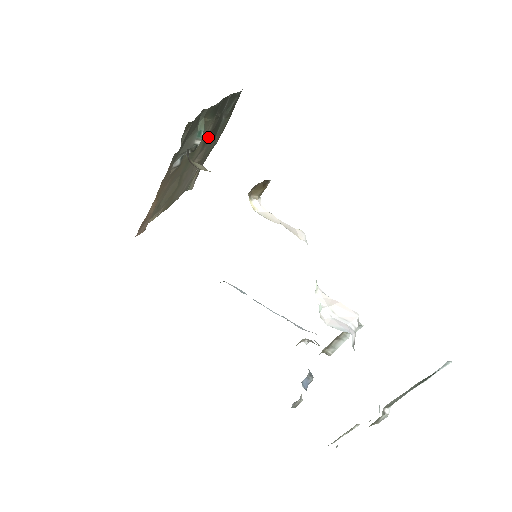
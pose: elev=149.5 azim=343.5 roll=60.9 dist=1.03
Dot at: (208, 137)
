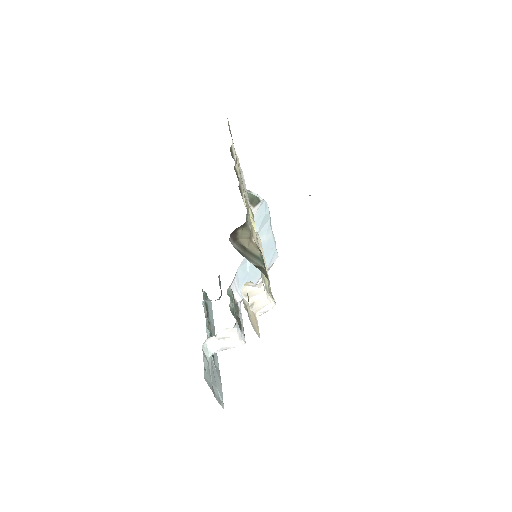
Dot at: occluded
